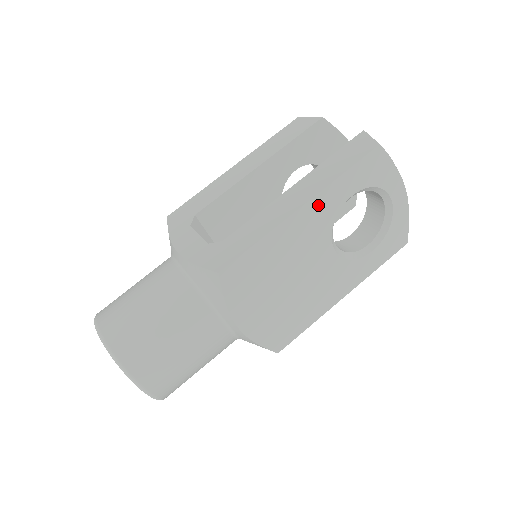
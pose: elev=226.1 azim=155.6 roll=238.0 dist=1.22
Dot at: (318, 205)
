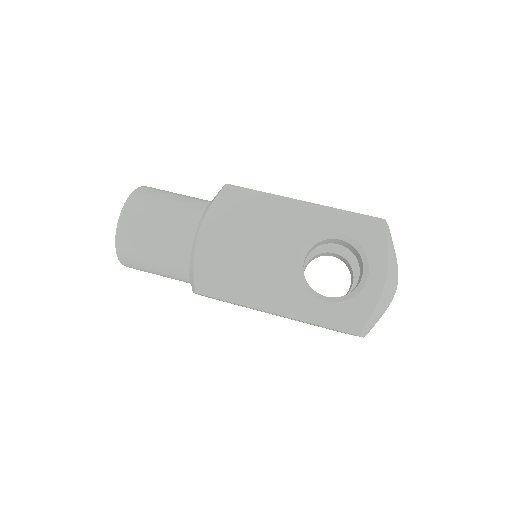
Dot at: (314, 213)
